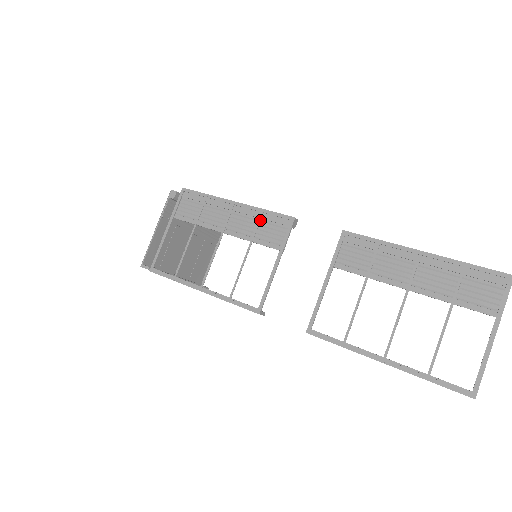
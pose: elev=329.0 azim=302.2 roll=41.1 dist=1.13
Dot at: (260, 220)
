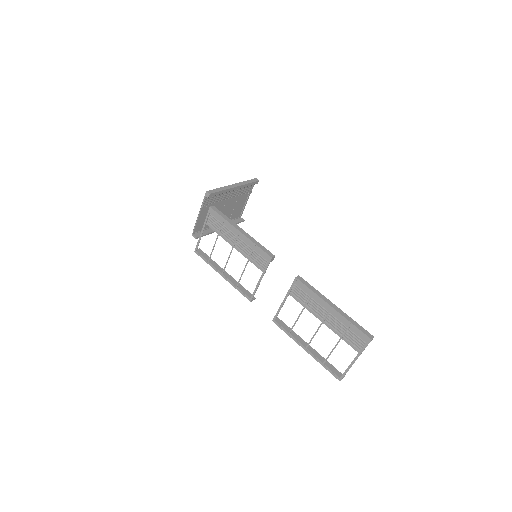
Dot at: (253, 250)
